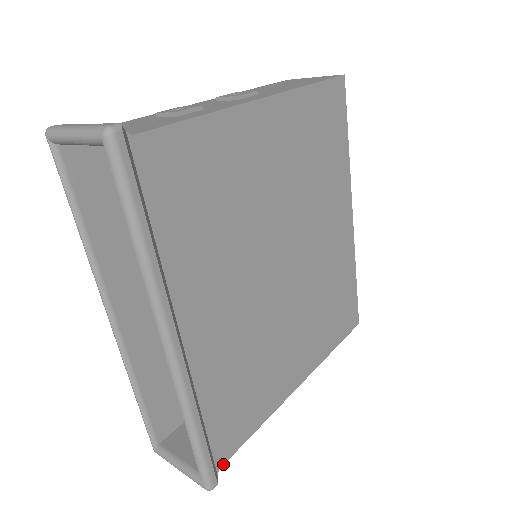
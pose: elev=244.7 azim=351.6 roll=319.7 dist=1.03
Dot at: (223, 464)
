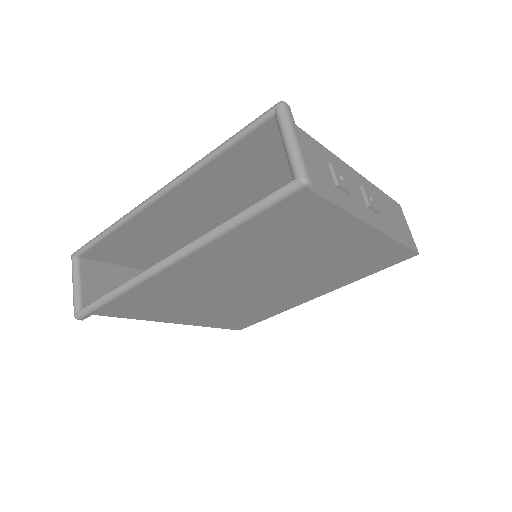
Dot at: occluded
